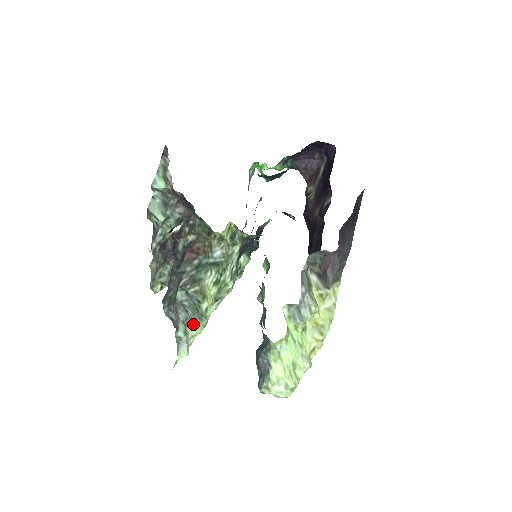
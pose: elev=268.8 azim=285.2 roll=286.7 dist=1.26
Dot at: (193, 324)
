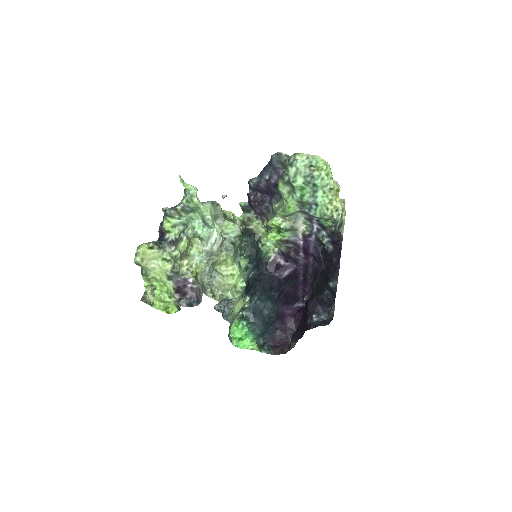
Dot at: occluded
